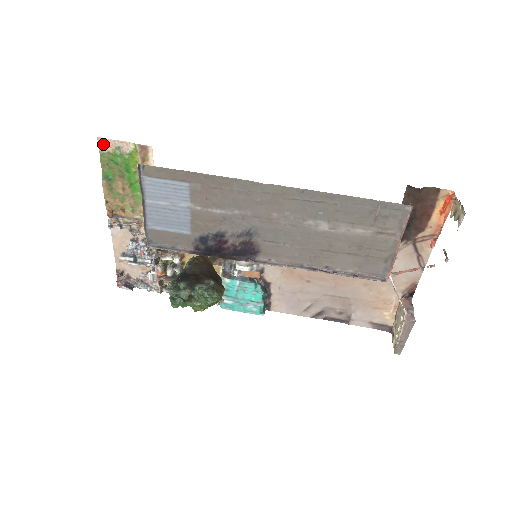
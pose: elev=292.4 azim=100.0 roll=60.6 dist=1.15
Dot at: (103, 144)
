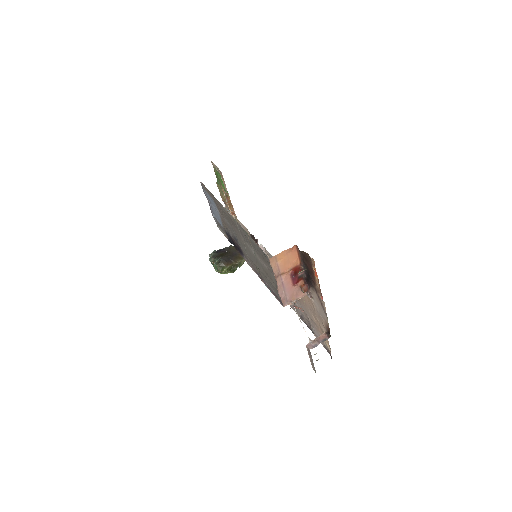
Dot at: (213, 164)
